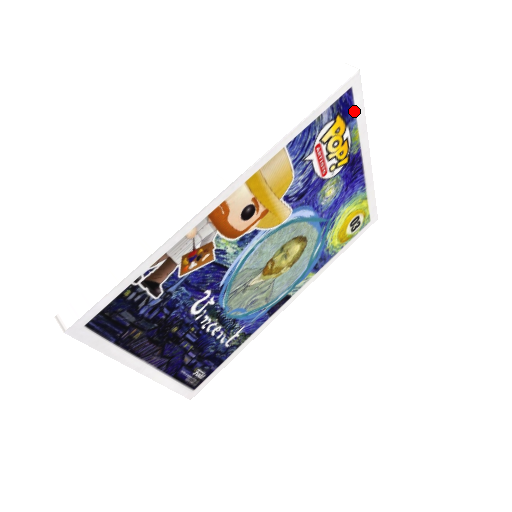
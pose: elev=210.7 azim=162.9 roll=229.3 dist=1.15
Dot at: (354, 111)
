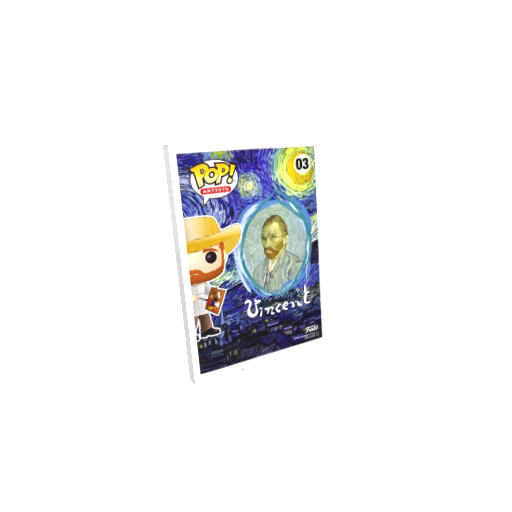
Dot at: (197, 154)
